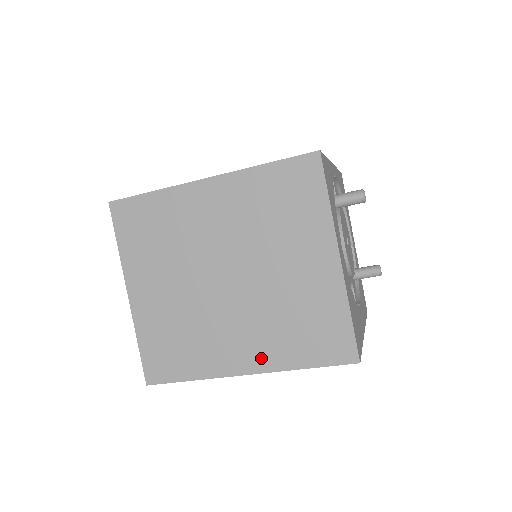
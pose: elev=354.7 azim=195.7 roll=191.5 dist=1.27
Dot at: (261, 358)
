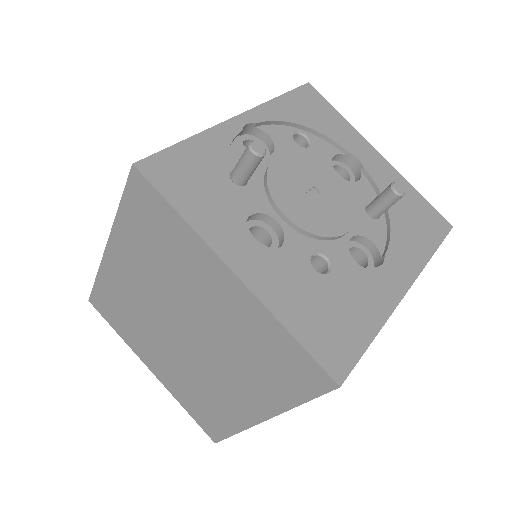
Dot at: (260, 403)
